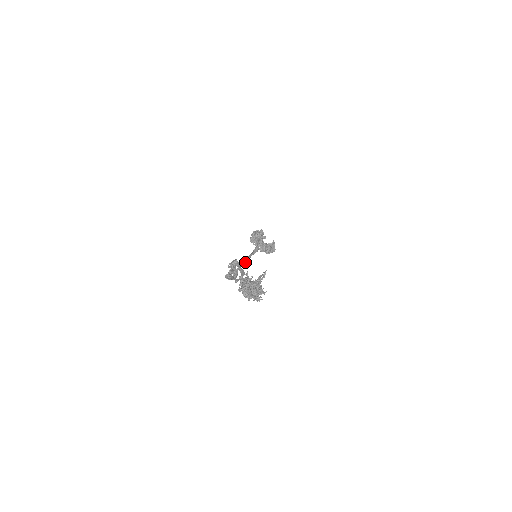
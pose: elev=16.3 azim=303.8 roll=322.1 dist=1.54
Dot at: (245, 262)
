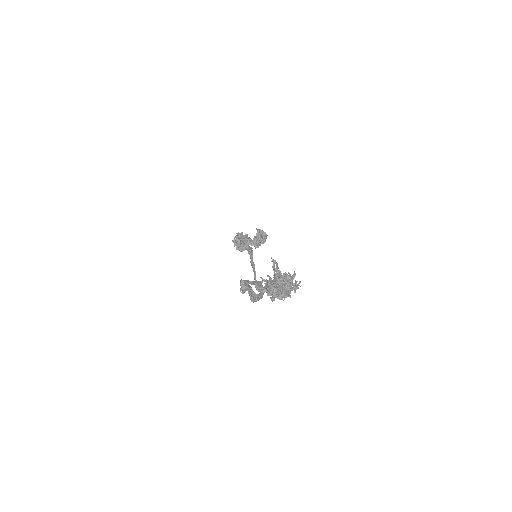
Dot at: (254, 271)
